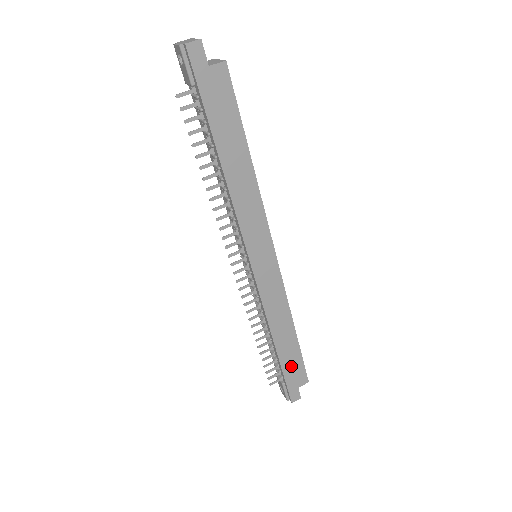
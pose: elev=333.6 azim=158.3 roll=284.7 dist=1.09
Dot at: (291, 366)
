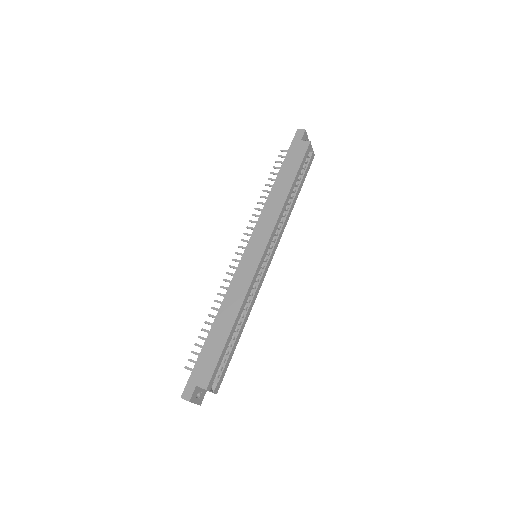
Dot at: (208, 356)
